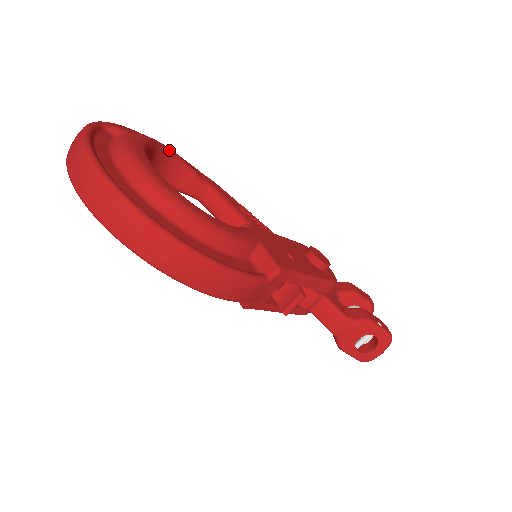
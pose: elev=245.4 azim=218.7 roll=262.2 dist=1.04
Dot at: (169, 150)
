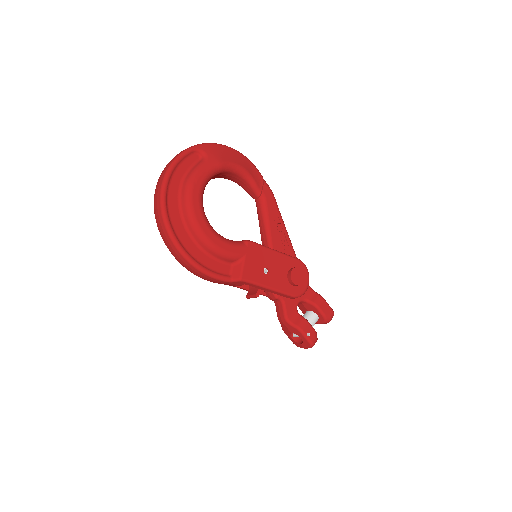
Dot at: (240, 169)
